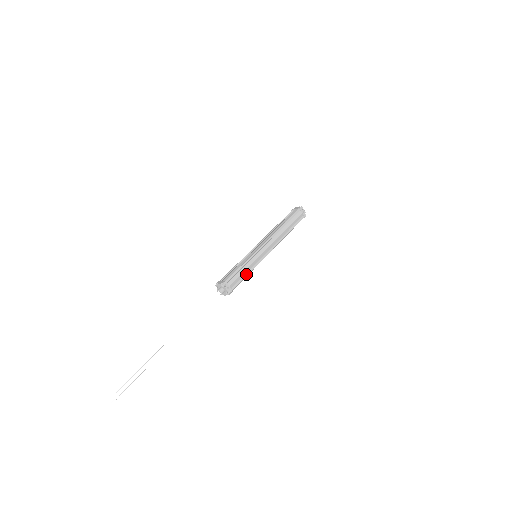
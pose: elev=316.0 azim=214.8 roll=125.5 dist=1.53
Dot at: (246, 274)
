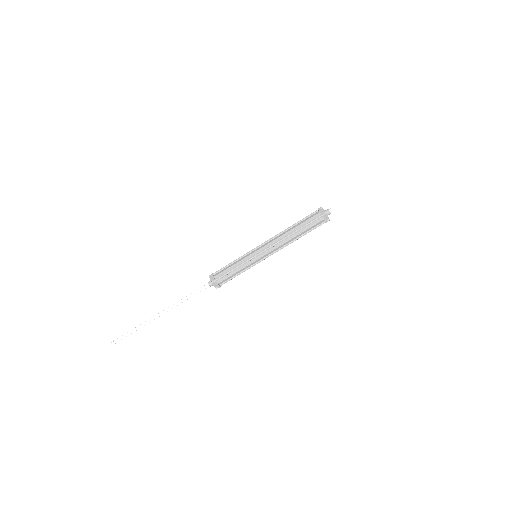
Dot at: (238, 274)
